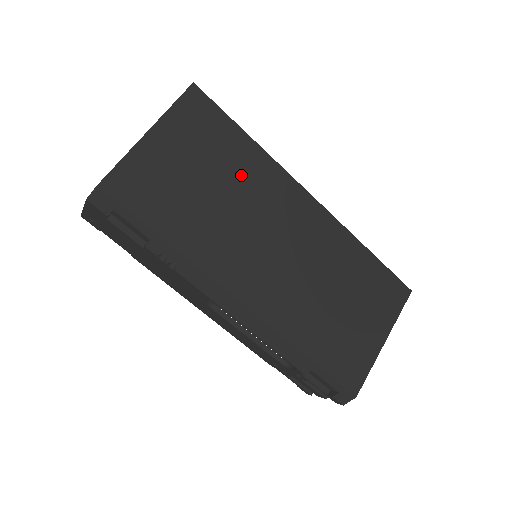
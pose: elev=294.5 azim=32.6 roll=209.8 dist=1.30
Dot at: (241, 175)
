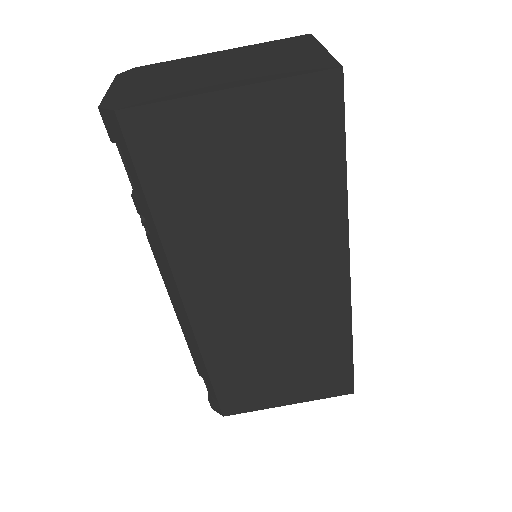
Dot at: (294, 208)
